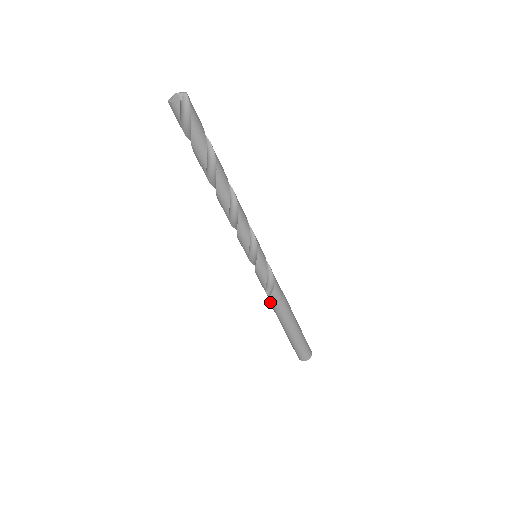
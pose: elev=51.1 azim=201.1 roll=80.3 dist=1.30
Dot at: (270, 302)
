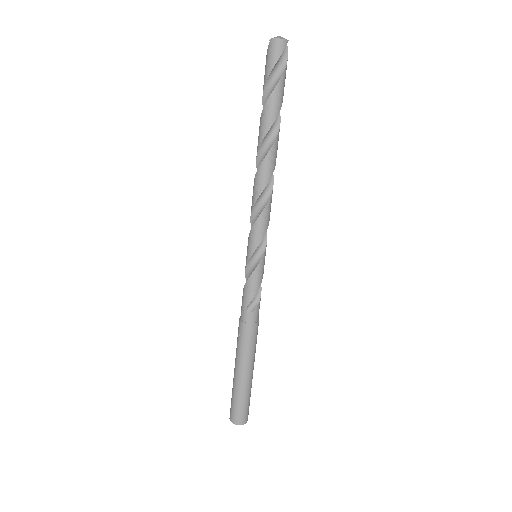
Dot at: (245, 324)
